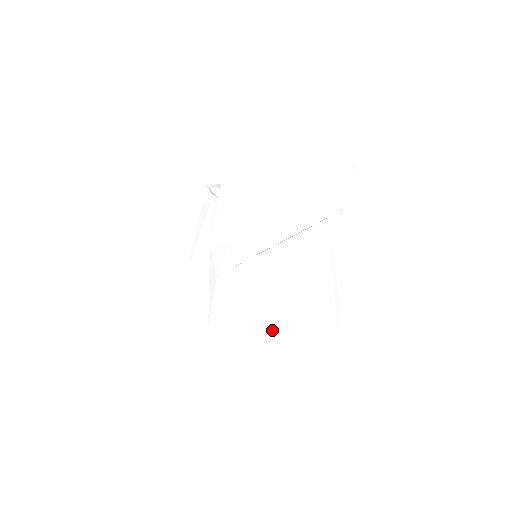
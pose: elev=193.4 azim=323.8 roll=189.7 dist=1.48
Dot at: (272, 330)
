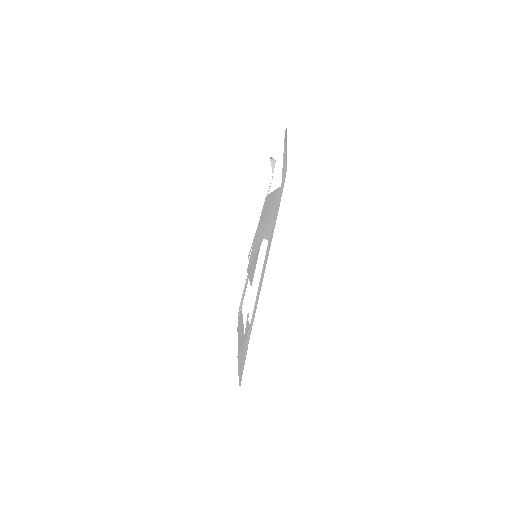
Dot at: occluded
